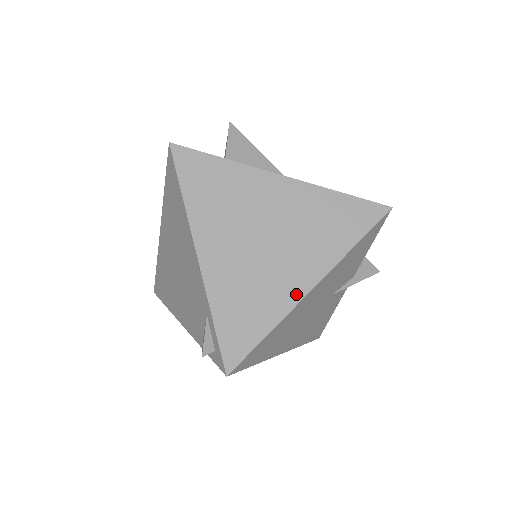
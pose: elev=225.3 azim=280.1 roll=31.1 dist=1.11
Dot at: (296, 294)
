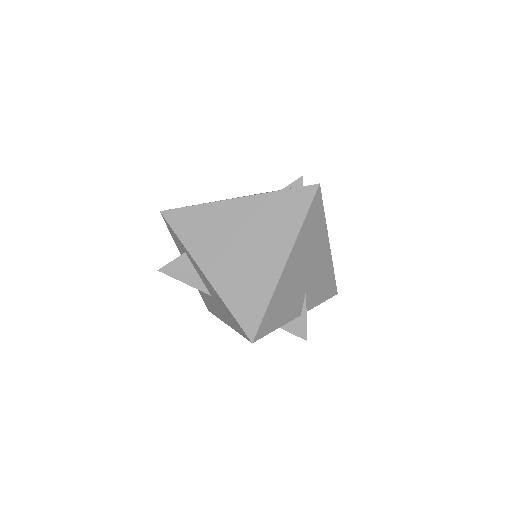
Dot at: occluded
